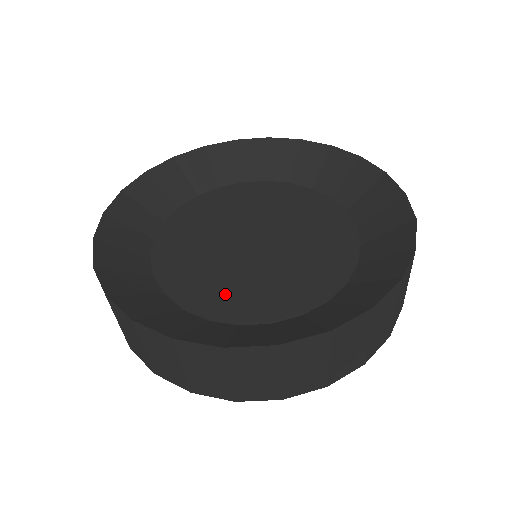
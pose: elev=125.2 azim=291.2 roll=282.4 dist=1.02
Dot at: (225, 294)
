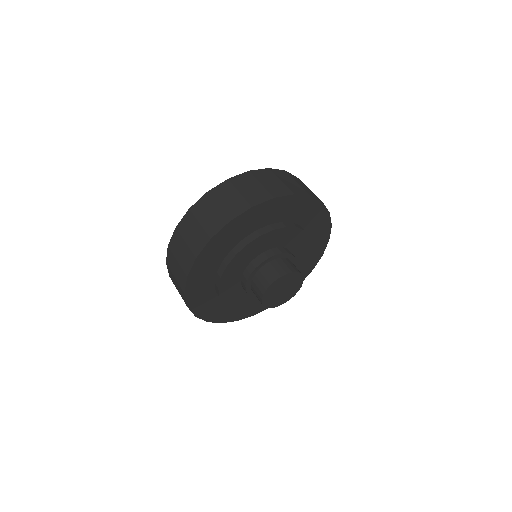
Dot at: occluded
